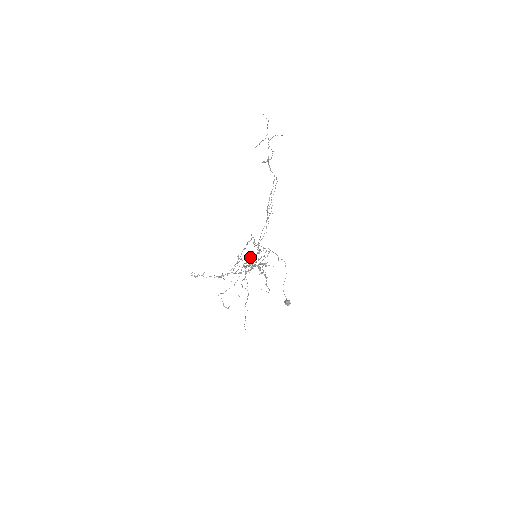
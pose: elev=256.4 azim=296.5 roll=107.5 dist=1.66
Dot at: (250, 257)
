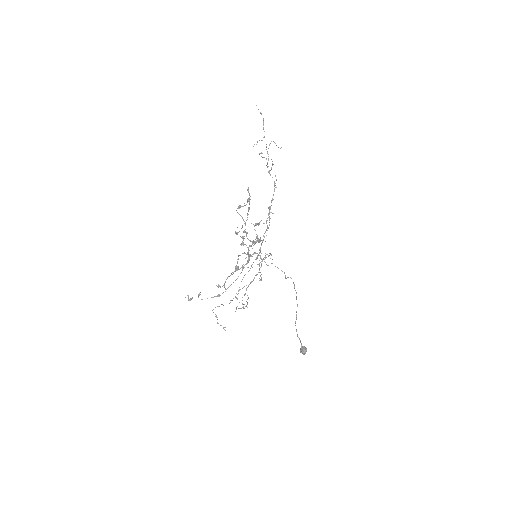
Dot at: (239, 205)
